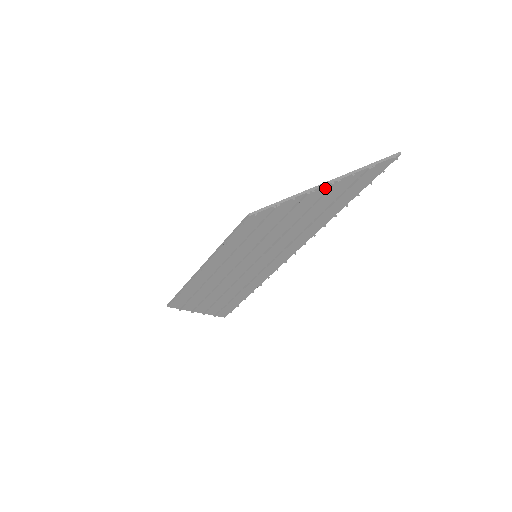
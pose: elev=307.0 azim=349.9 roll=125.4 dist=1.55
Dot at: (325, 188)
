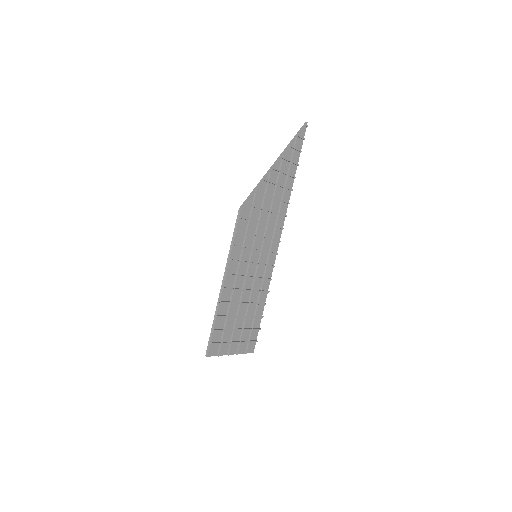
Dot at: (278, 164)
